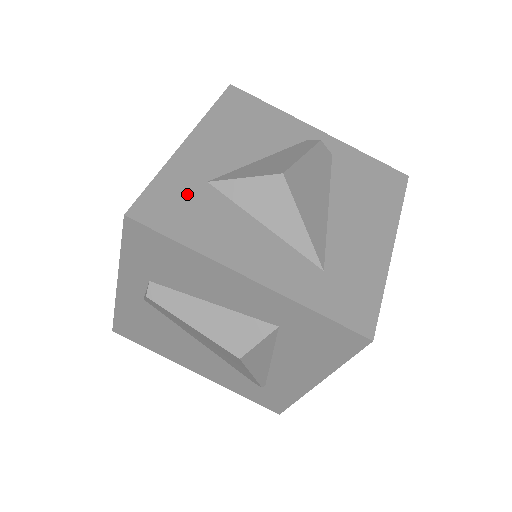
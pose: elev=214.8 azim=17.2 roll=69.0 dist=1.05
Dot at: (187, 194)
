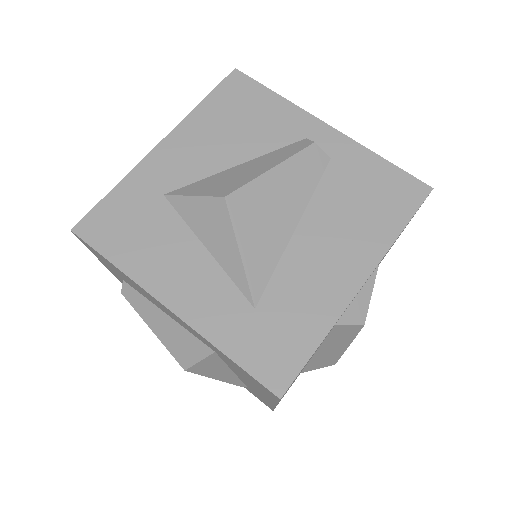
Dot at: (138, 209)
